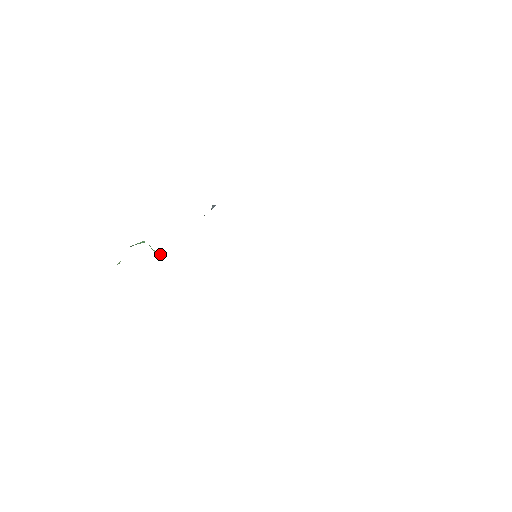
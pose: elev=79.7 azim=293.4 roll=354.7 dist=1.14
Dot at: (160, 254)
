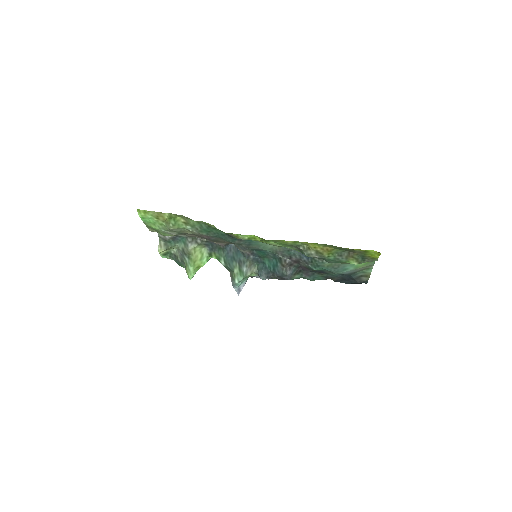
Dot at: (197, 270)
